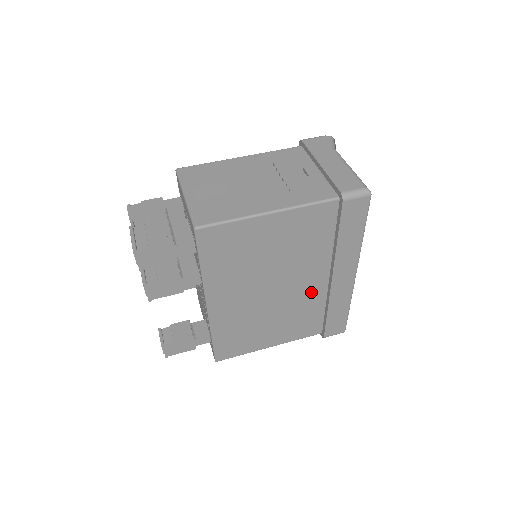
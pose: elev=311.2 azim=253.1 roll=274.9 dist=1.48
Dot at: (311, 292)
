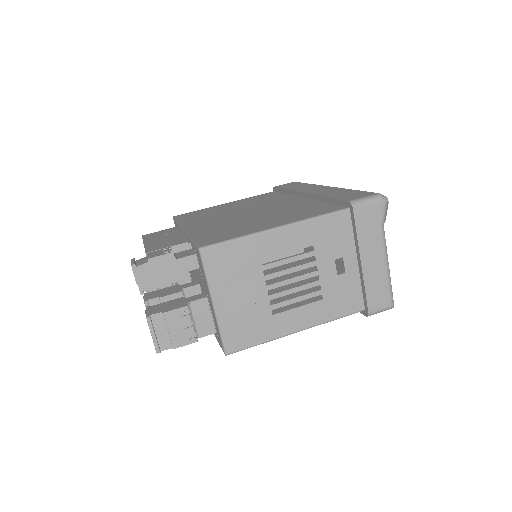
Dot at: occluded
